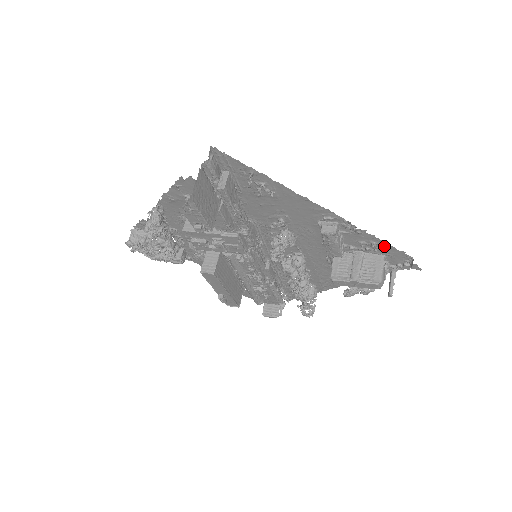
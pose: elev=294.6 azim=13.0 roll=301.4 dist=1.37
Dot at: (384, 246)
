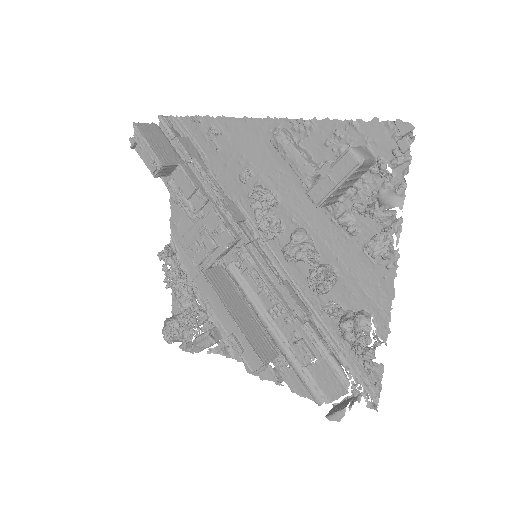
Dot at: (350, 128)
